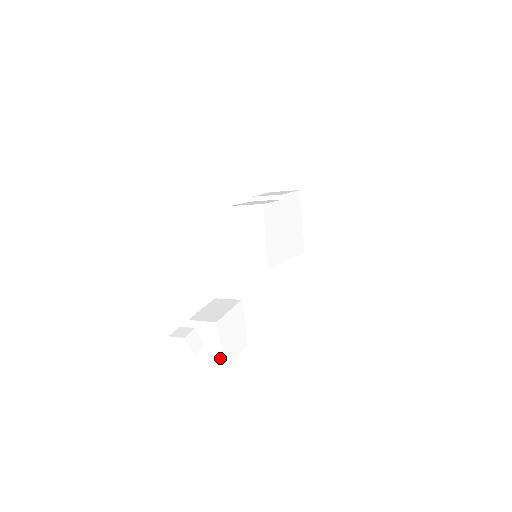
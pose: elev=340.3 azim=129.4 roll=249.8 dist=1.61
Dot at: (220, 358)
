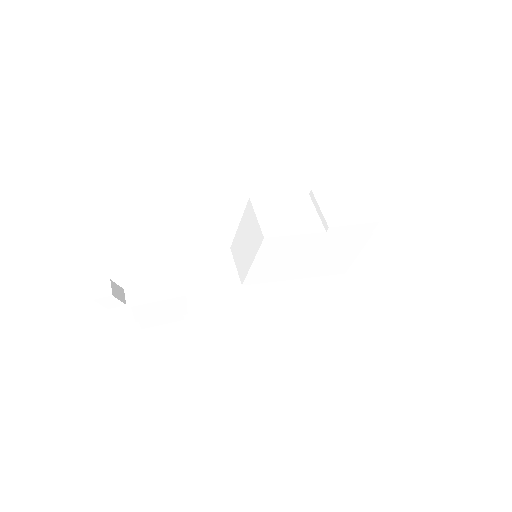
Dot at: occluded
